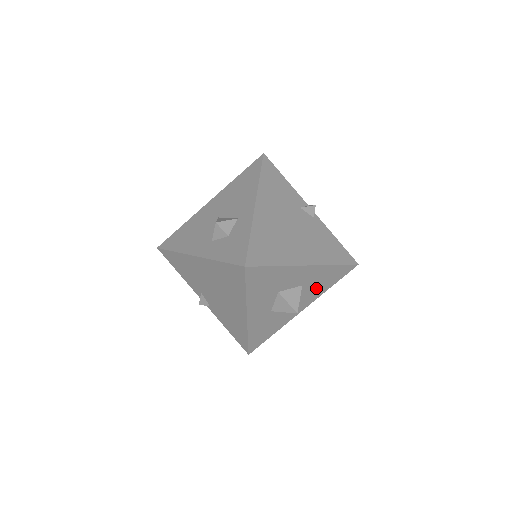
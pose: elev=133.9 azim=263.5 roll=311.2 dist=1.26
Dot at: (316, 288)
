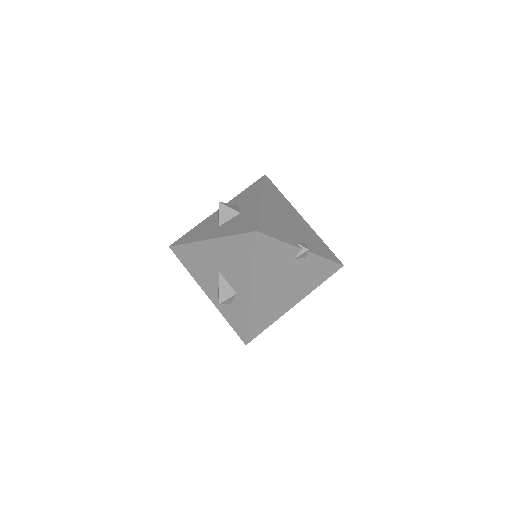
Dot at: occluded
